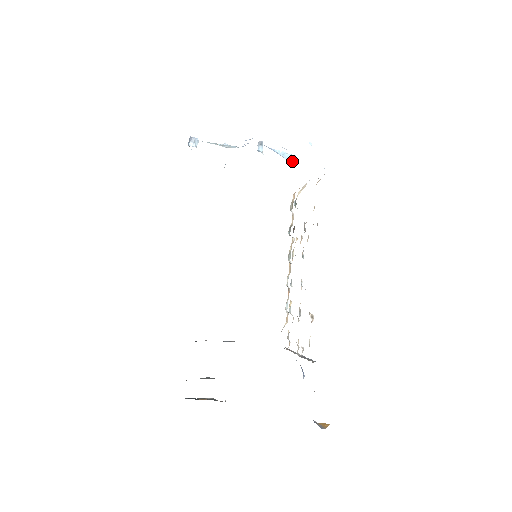
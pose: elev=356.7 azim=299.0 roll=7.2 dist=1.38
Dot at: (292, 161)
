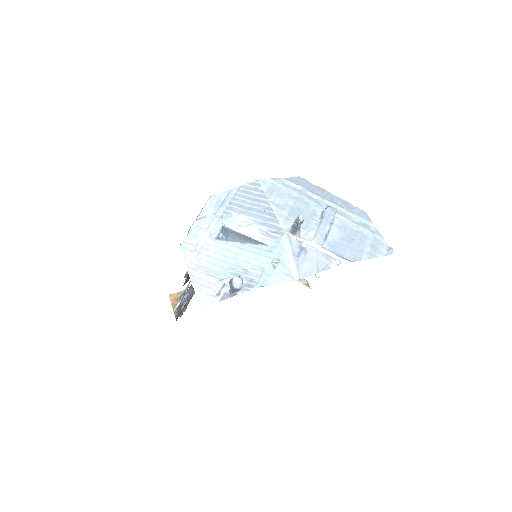
Dot at: occluded
